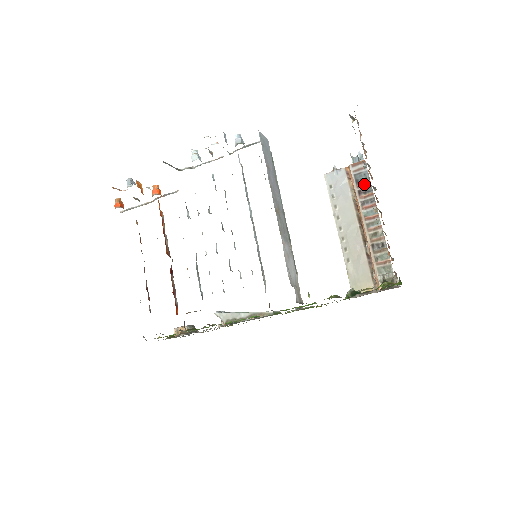
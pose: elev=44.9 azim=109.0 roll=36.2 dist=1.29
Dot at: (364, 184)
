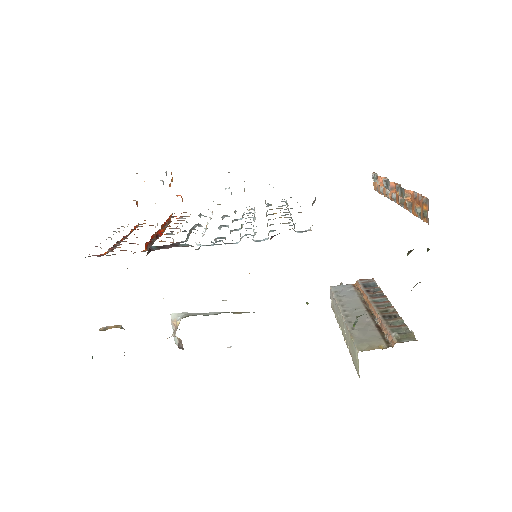
Dot at: (372, 287)
